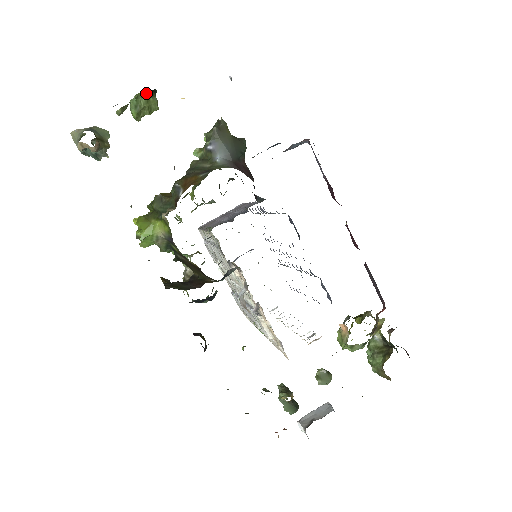
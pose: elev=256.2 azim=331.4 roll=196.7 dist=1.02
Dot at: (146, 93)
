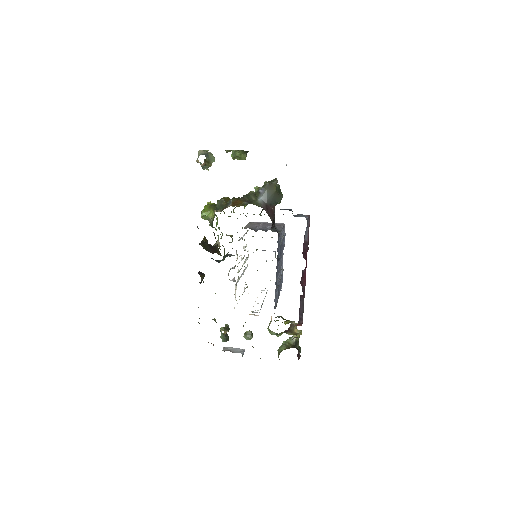
Dot at: (241, 151)
